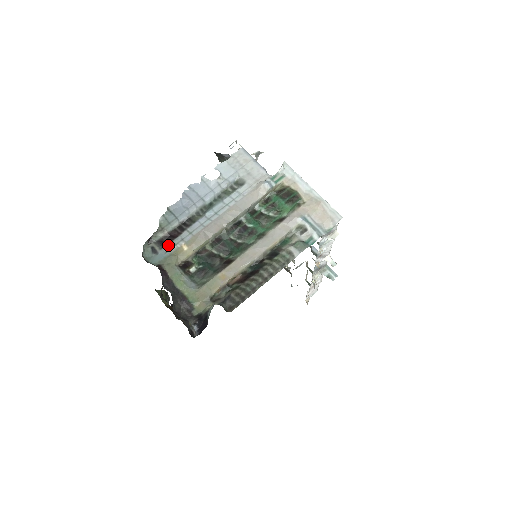
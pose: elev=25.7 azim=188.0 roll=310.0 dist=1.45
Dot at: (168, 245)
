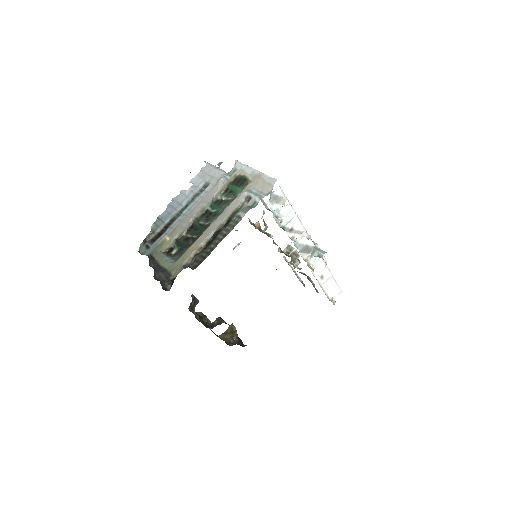
Dot at: (156, 240)
